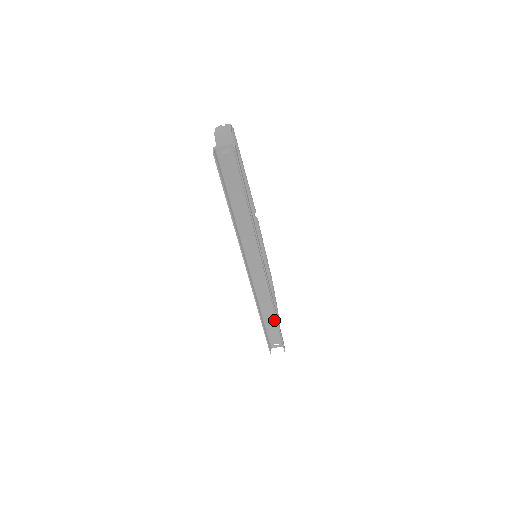
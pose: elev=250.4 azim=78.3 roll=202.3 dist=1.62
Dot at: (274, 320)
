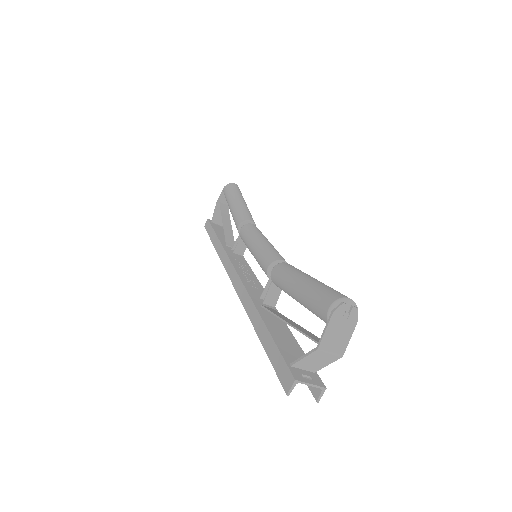
Dot at: occluded
